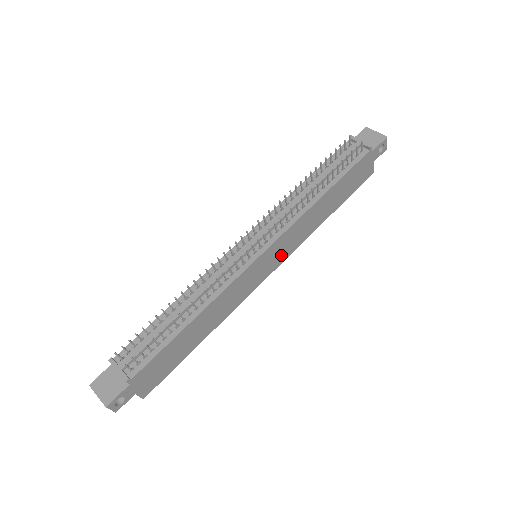
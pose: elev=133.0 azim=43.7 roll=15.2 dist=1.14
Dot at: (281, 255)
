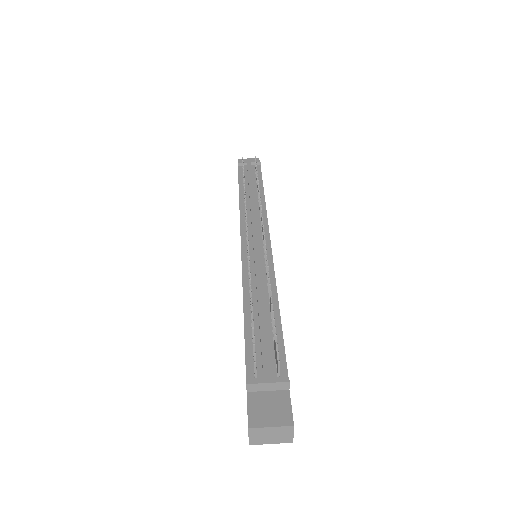
Dot at: occluded
